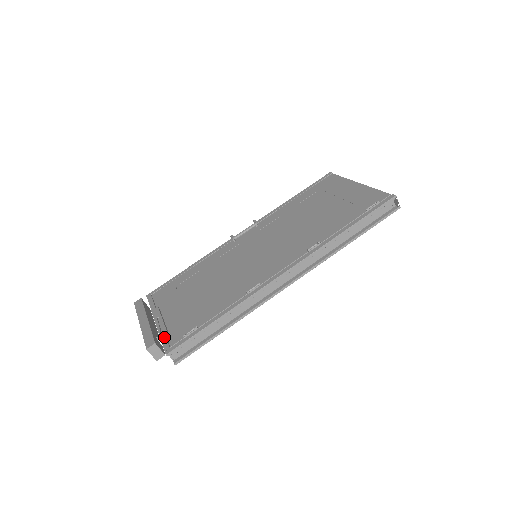
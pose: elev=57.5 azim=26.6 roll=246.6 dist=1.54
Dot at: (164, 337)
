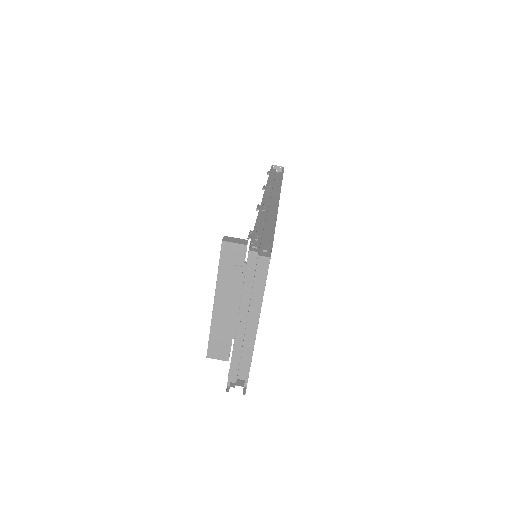
Dot at: (244, 276)
